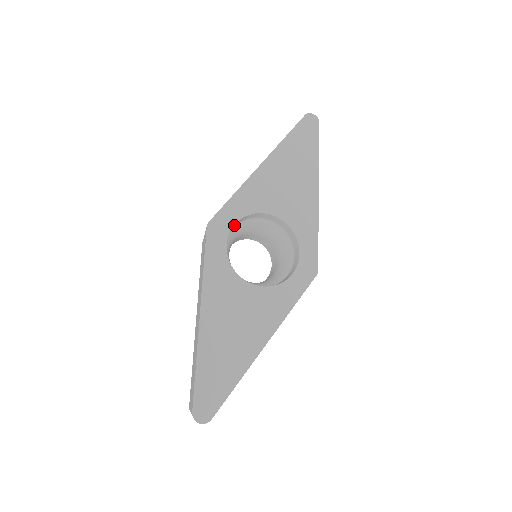
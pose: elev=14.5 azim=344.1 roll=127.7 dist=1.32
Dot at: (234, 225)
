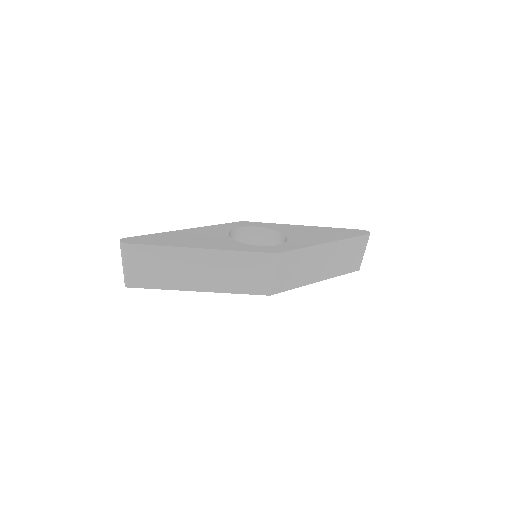
Dot at: (256, 229)
